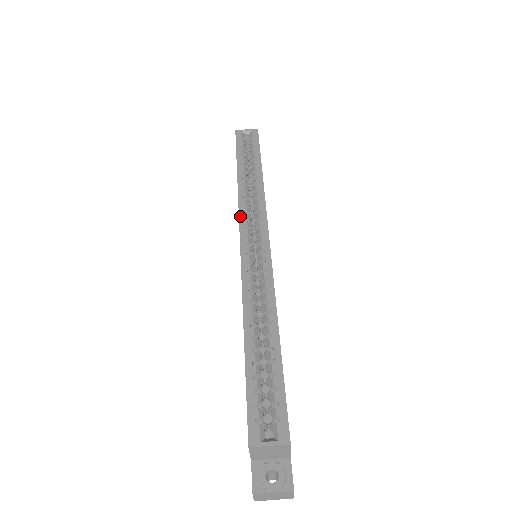
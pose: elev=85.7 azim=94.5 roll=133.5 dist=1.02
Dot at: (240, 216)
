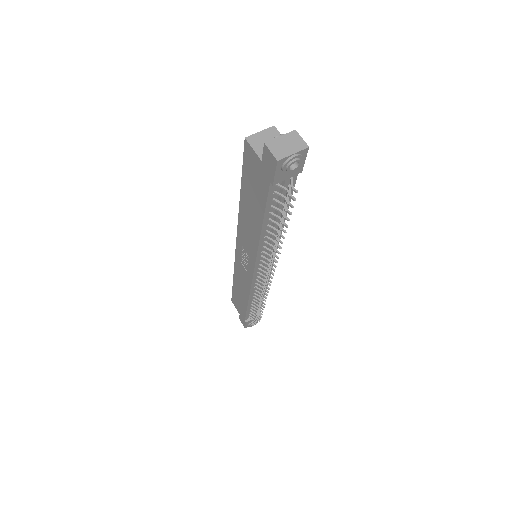
Dot at: (235, 257)
